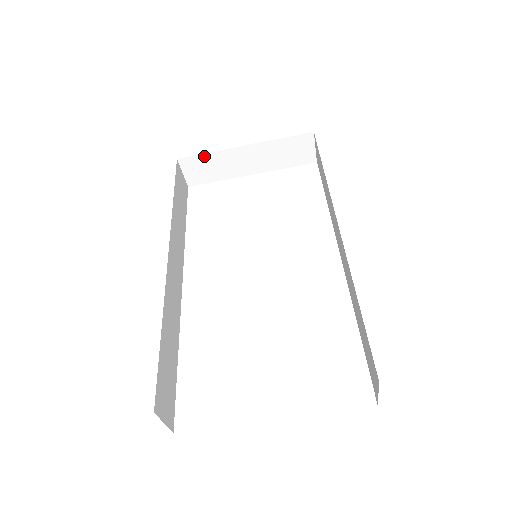
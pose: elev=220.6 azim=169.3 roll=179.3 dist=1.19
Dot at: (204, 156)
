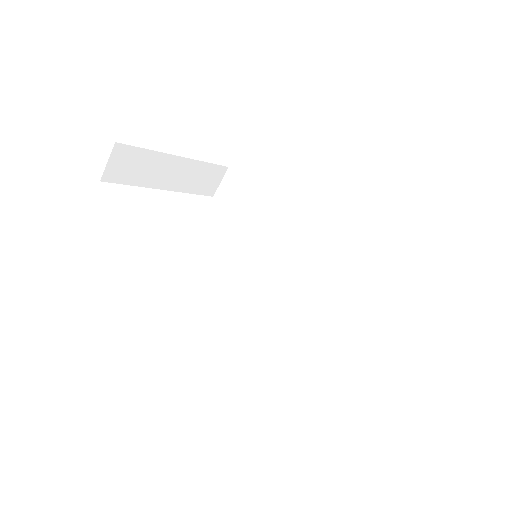
Dot at: (141, 151)
